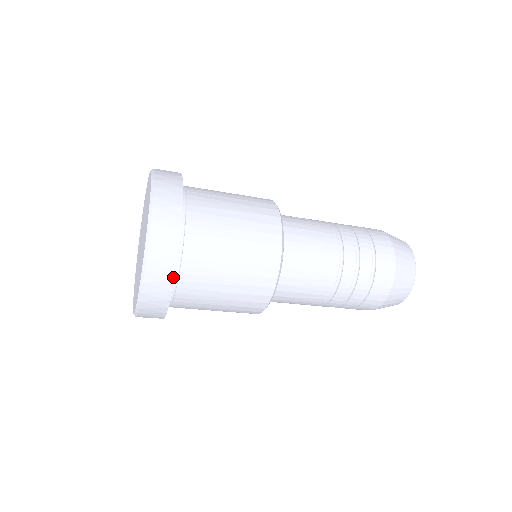
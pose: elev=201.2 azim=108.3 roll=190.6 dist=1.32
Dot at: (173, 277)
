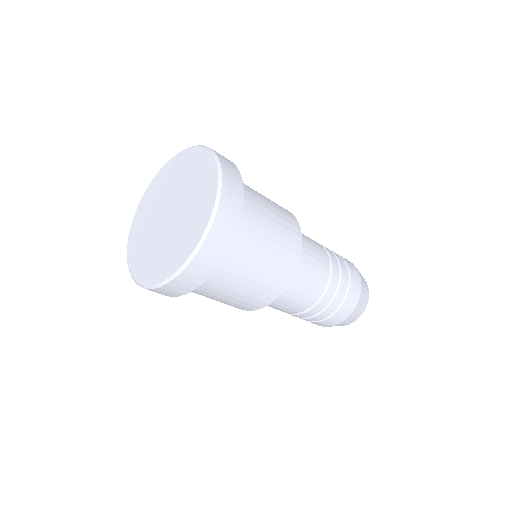
Dot at: (240, 177)
